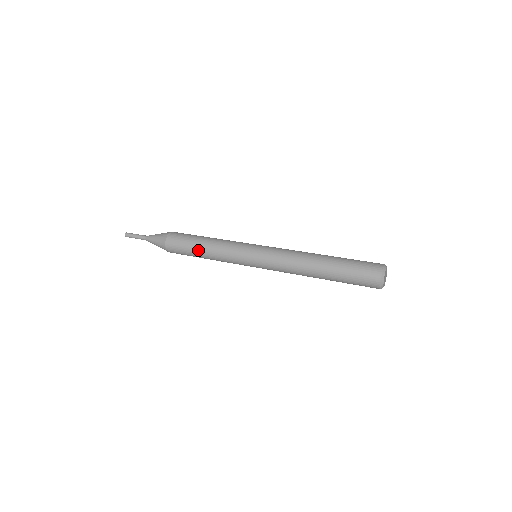
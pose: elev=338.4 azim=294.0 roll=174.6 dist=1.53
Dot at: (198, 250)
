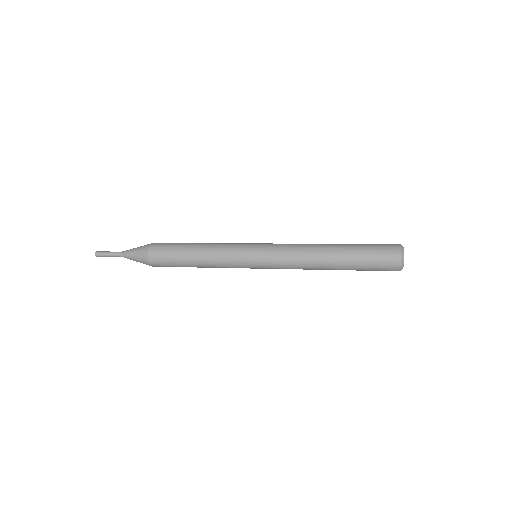
Dot at: (190, 246)
